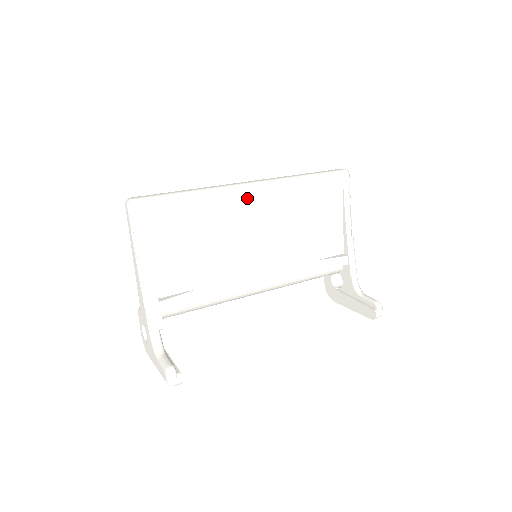
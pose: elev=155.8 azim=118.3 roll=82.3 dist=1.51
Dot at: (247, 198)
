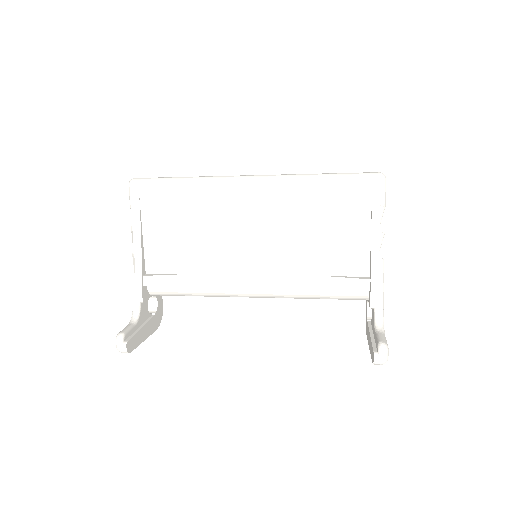
Dot at: (242, 191)
